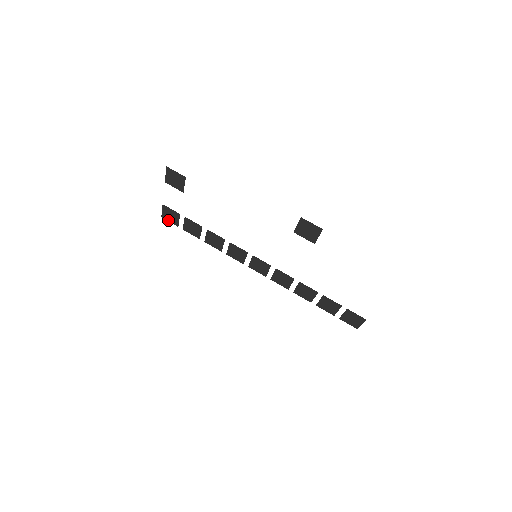
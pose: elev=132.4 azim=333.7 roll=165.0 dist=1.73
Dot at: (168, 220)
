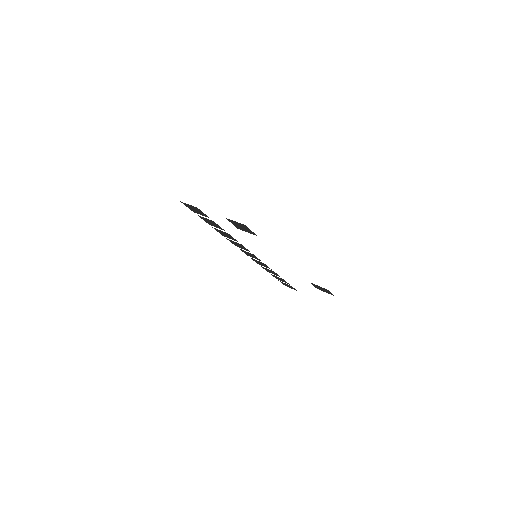
Dot at: (187, 206)
